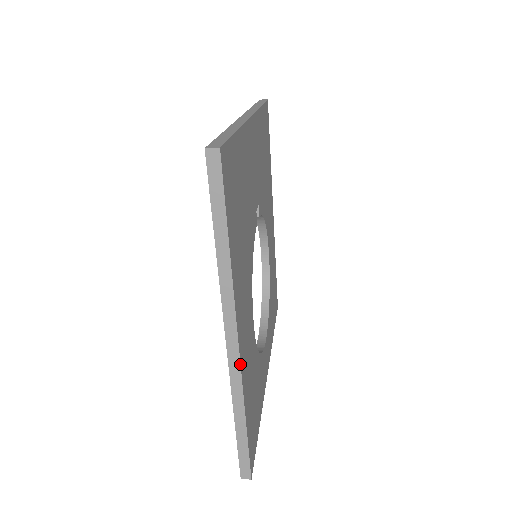
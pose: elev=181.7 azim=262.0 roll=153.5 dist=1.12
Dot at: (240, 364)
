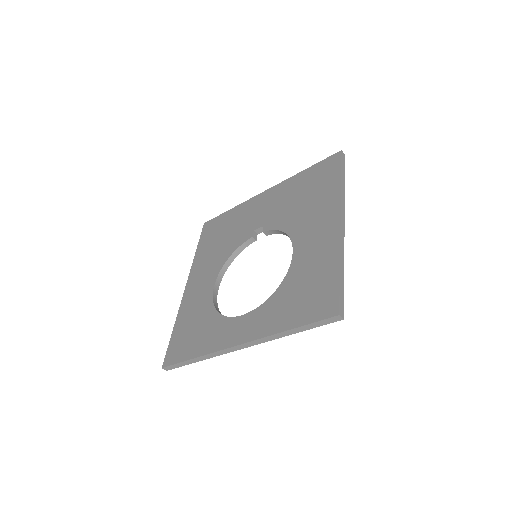
Dot at: (344, 234)
